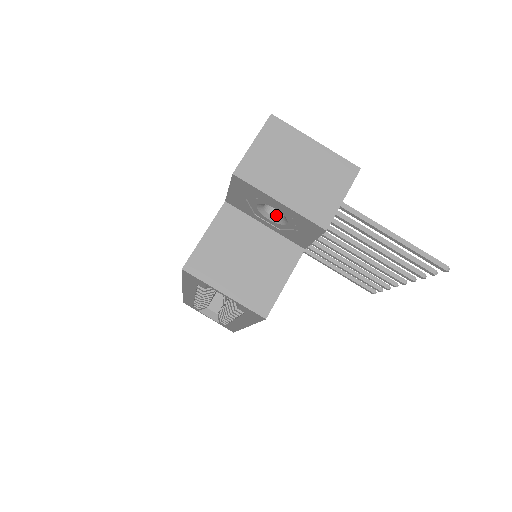
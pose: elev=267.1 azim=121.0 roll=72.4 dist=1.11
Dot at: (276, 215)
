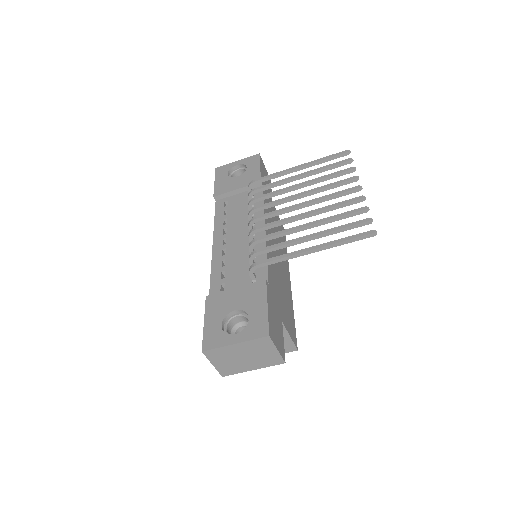
Dot at: occluded
